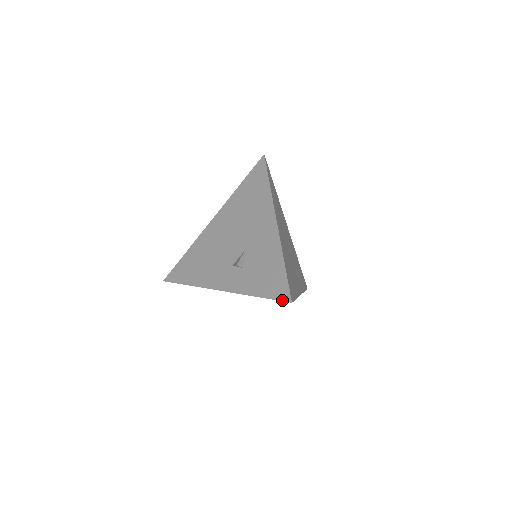
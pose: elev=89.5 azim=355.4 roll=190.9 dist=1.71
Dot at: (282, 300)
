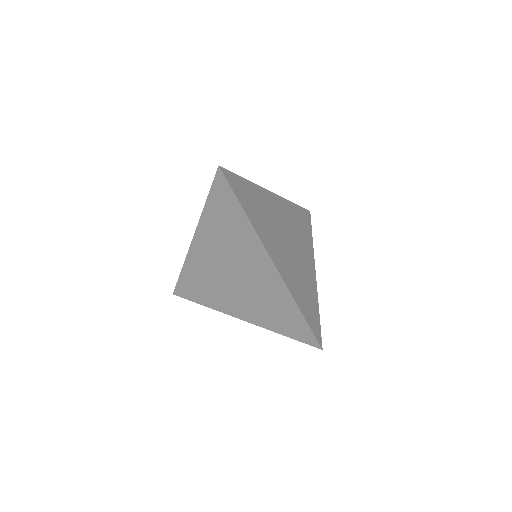
Dot at: (216, 175)
